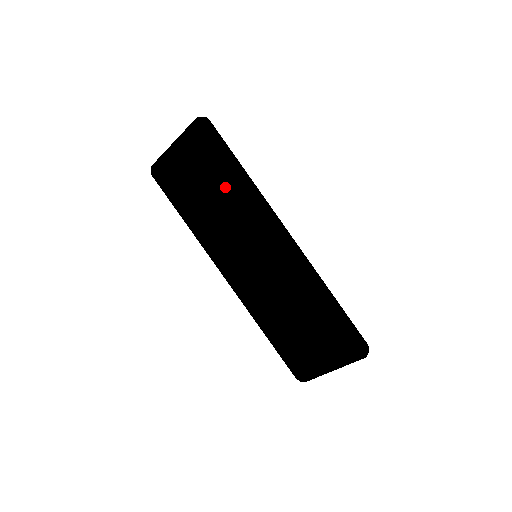
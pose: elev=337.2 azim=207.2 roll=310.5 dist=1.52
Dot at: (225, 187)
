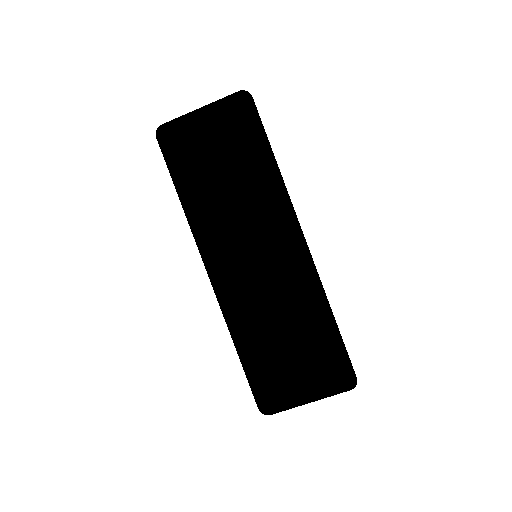
Dot at: (248, 171)
